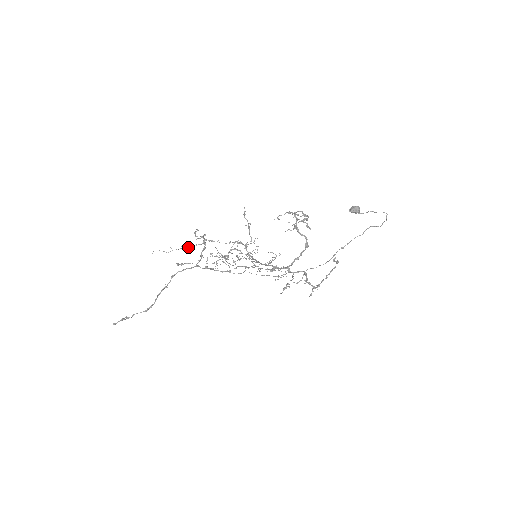
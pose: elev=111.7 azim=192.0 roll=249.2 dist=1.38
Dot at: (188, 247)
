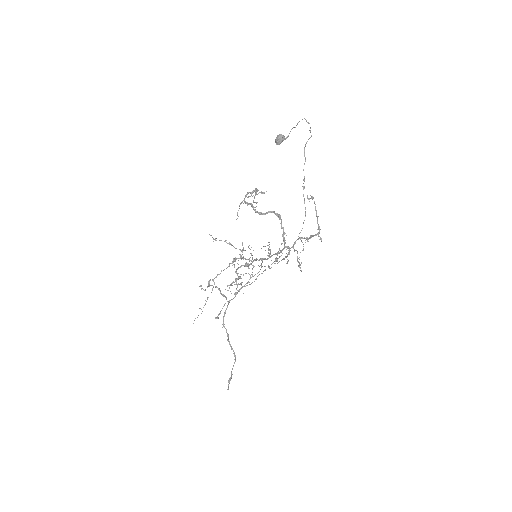
Dot at: occluded
